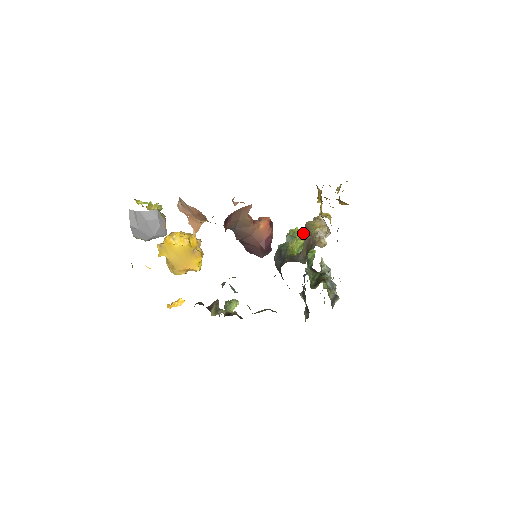
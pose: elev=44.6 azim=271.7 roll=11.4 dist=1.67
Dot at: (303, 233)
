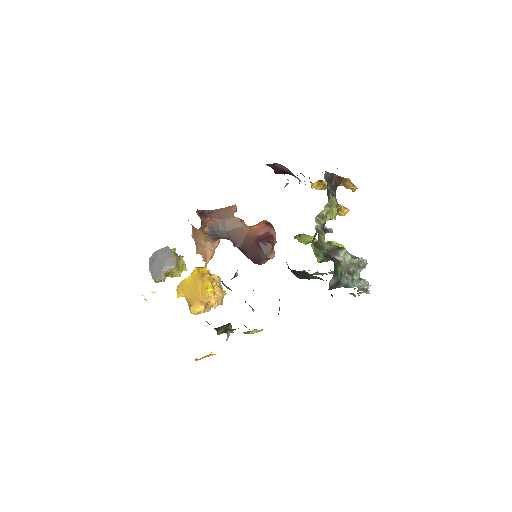
Dot at: occluded
